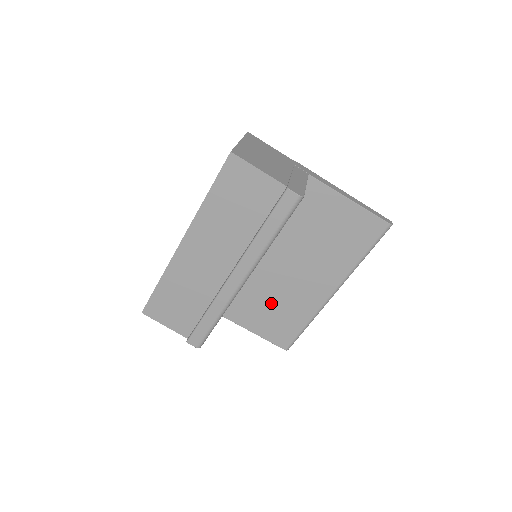
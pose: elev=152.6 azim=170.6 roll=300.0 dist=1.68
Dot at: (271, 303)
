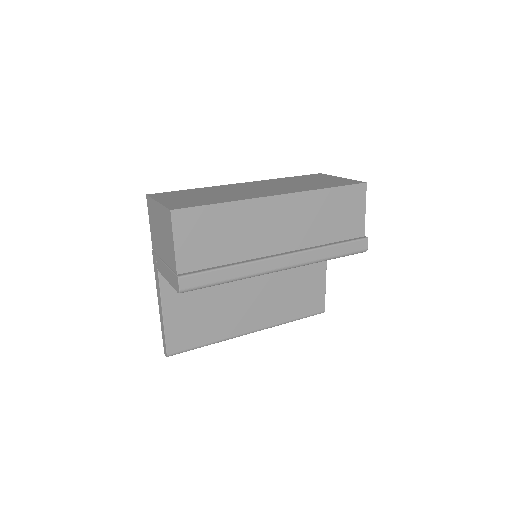
Dot at: (209, 302)
